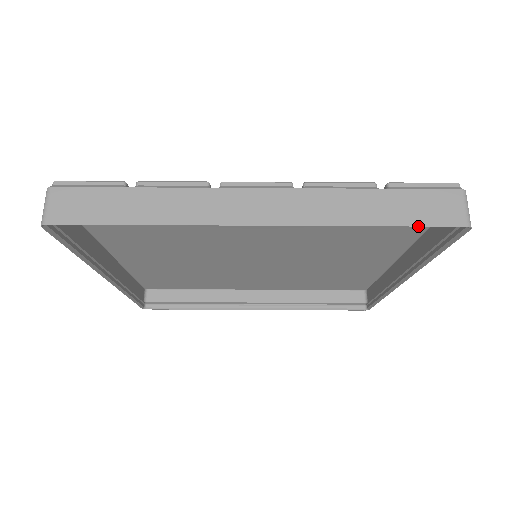
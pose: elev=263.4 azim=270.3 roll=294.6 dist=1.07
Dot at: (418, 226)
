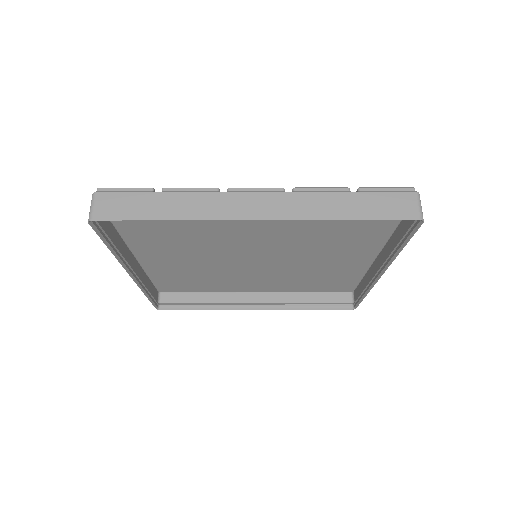
Dot at: occluded
